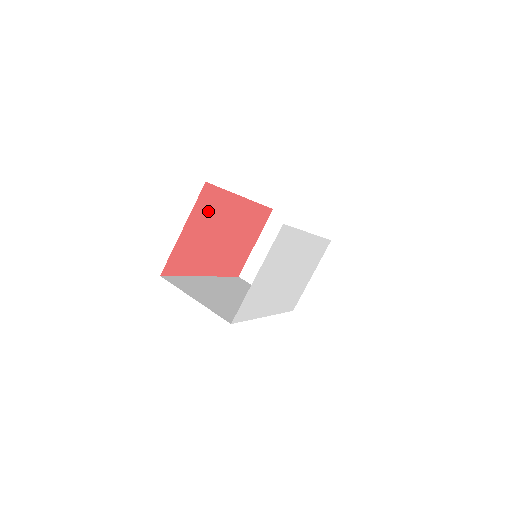
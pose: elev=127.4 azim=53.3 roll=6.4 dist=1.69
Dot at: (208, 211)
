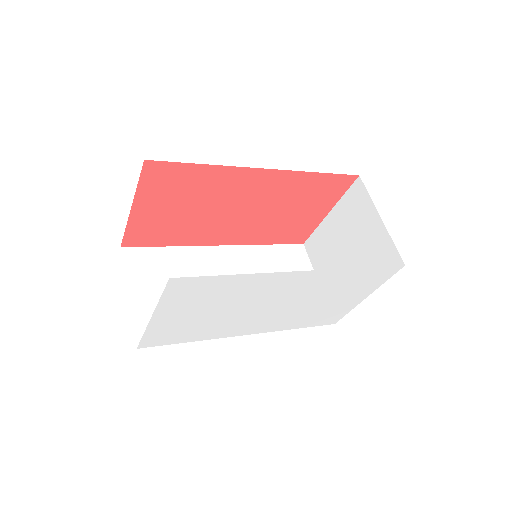
Dot at: (178, 188)
